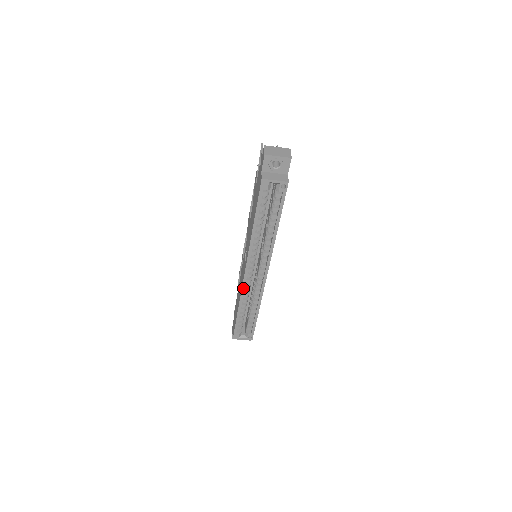
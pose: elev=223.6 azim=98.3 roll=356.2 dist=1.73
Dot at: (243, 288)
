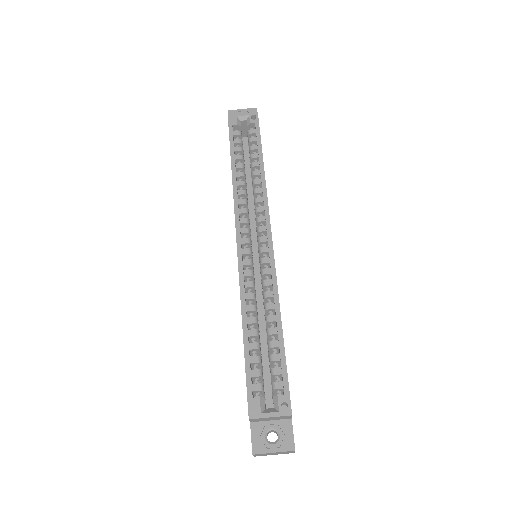
Dot at: (240, 273)
